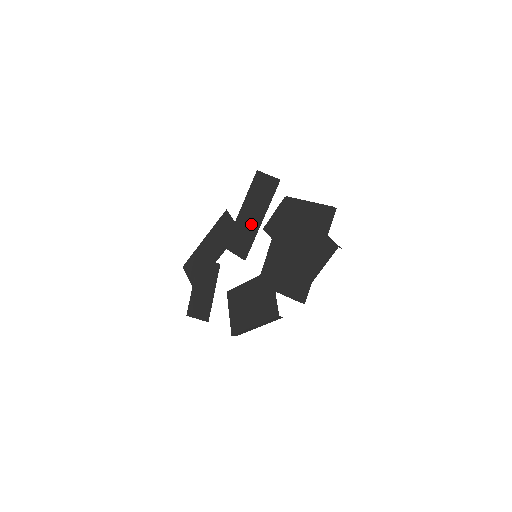
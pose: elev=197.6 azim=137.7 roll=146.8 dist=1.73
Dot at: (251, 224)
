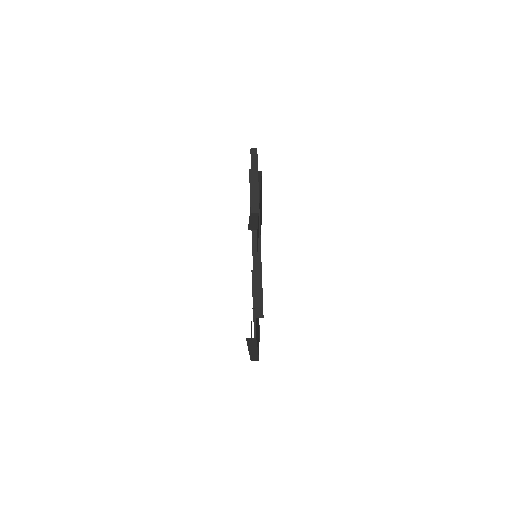
Dot at: occluded
